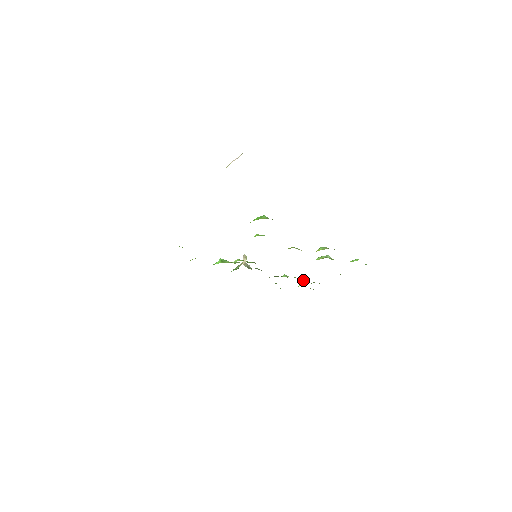
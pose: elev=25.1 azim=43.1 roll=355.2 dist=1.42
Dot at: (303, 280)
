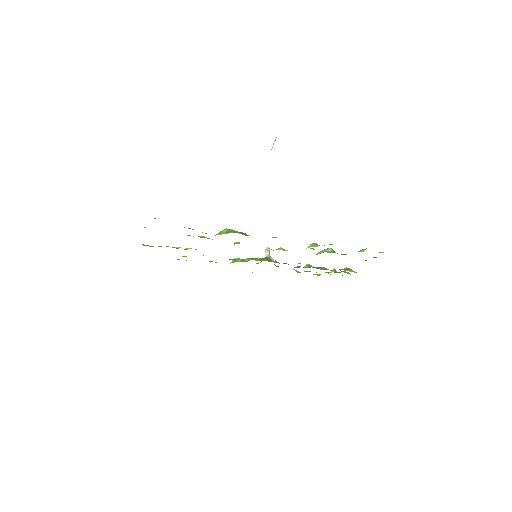
Dot at: (327, 269)
